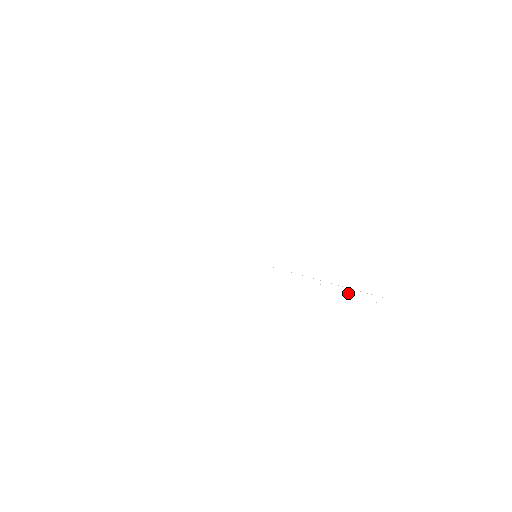
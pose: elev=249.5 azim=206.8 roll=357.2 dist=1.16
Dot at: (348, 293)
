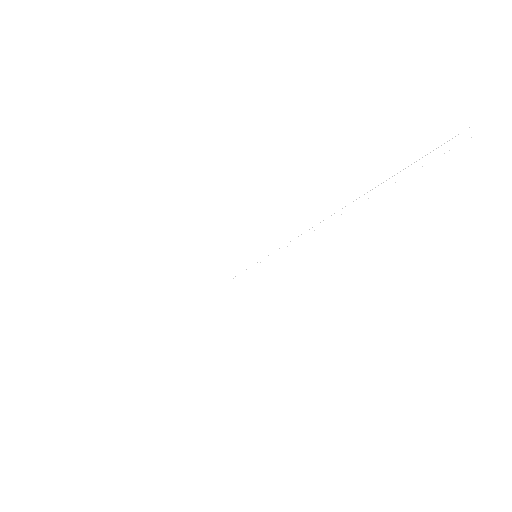
Dot at: occluded
